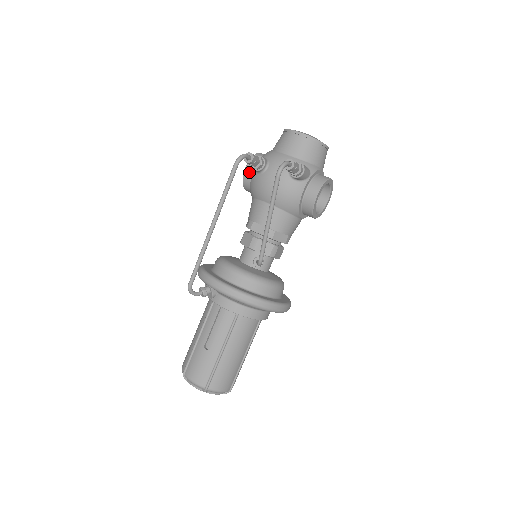
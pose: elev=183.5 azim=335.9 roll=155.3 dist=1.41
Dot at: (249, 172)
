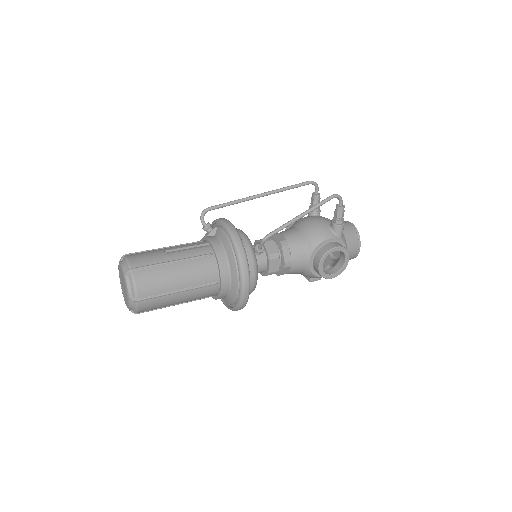
Dot at: occluded
